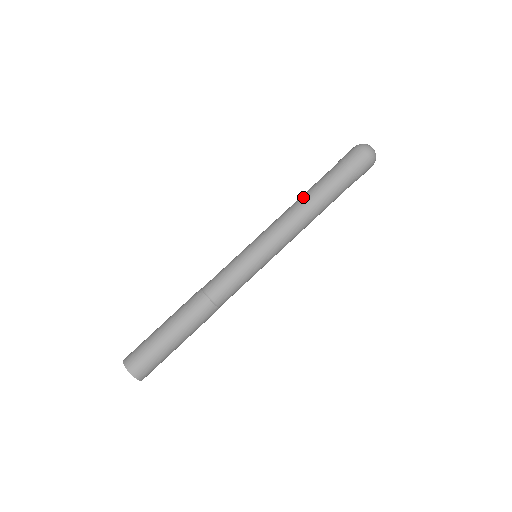
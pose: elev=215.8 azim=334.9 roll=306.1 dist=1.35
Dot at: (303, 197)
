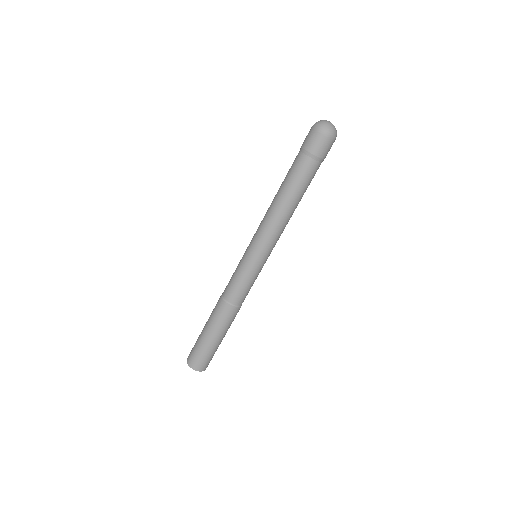
Dot at: occluded
